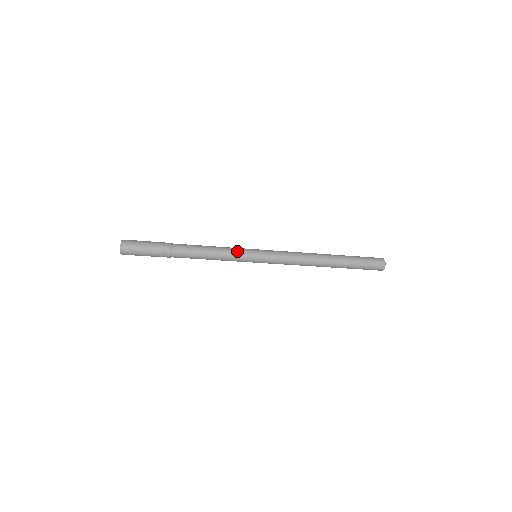
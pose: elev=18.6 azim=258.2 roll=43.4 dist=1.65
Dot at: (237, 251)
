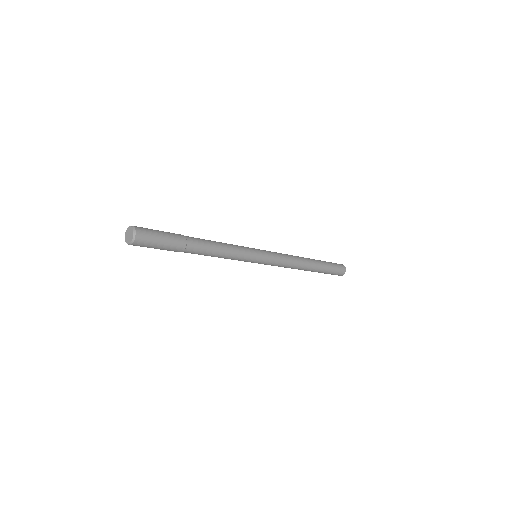
Dot at: (242, 246)
